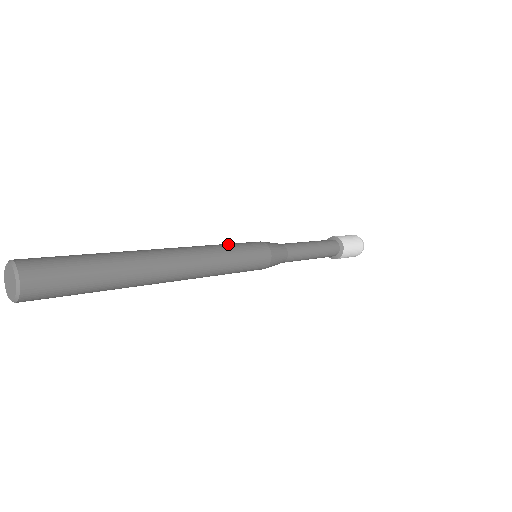
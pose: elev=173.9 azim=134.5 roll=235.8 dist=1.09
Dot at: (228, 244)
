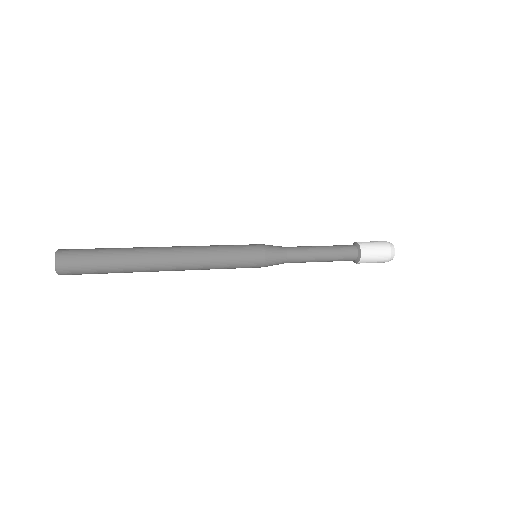
Dot at: (226, 252)
